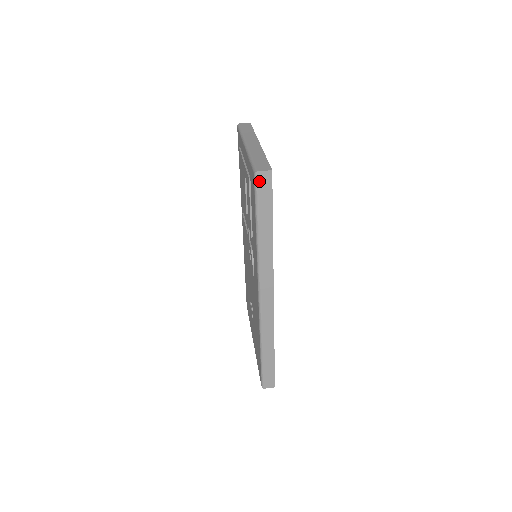
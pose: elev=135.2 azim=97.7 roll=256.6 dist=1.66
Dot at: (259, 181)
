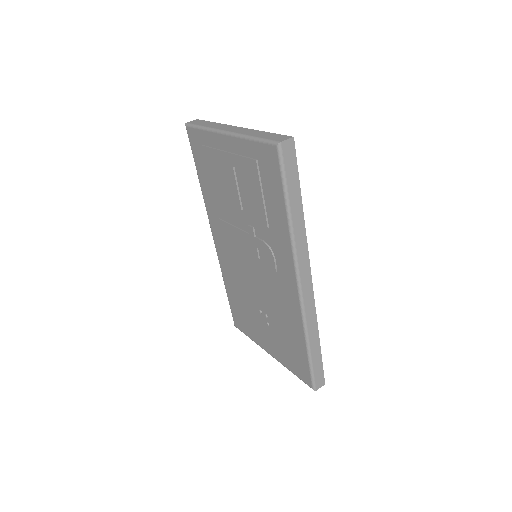
Dot at: (284, 153)
